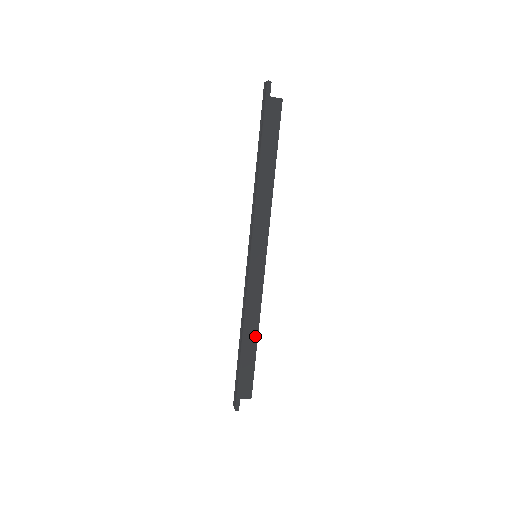
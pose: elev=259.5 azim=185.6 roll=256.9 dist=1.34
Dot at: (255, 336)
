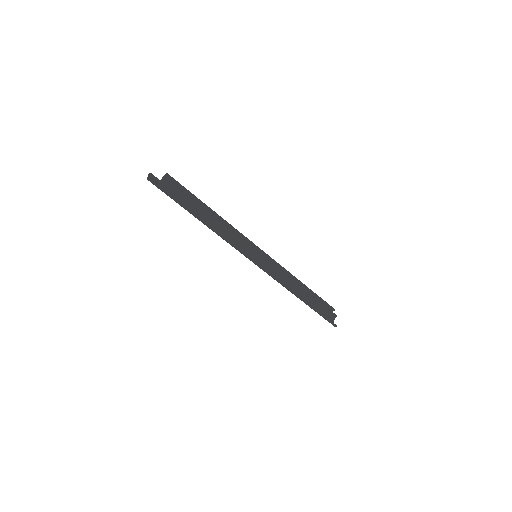
Dot at: (303, 291)
